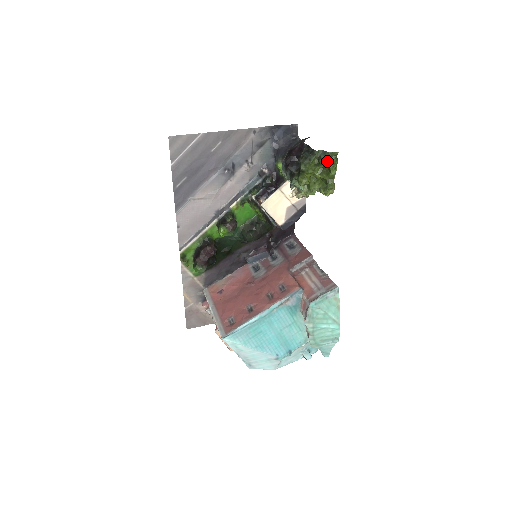
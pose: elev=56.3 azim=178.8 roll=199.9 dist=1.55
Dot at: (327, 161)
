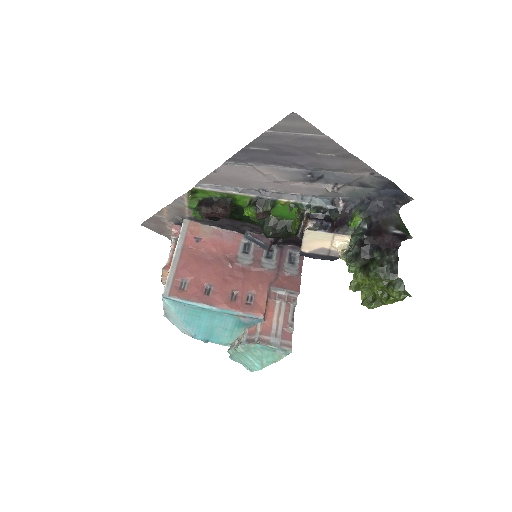
Dot at: (395, 294)
